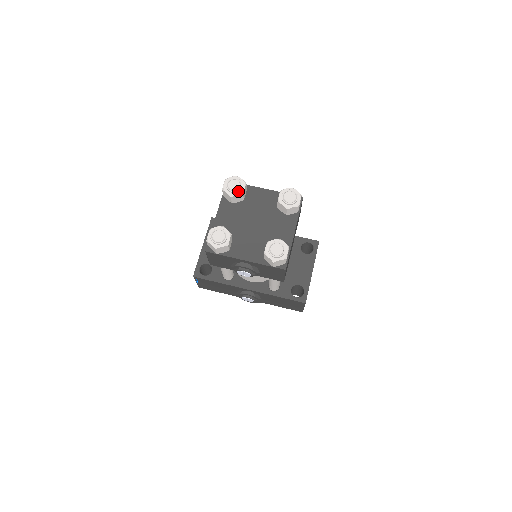
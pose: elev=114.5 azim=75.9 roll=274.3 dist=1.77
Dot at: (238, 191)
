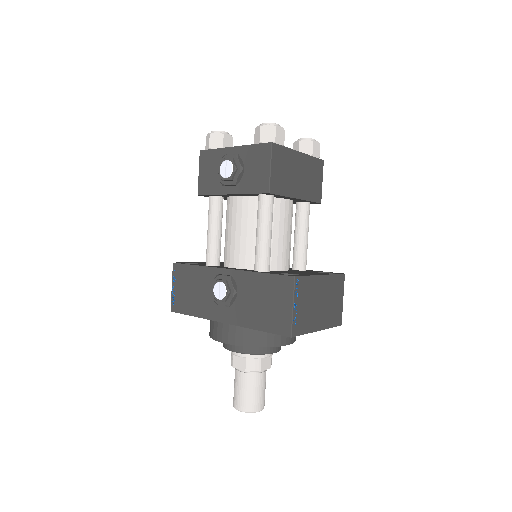
Dot at: occluded
